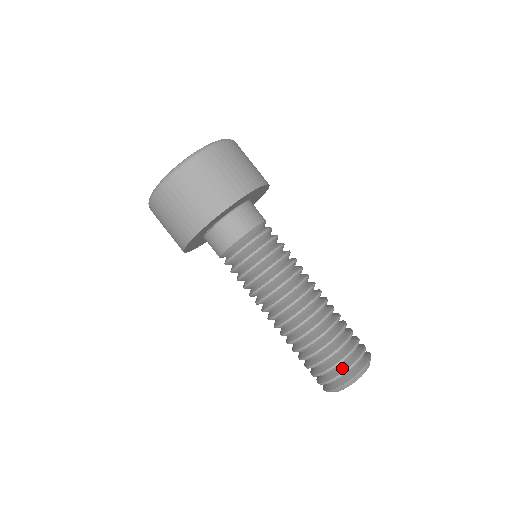
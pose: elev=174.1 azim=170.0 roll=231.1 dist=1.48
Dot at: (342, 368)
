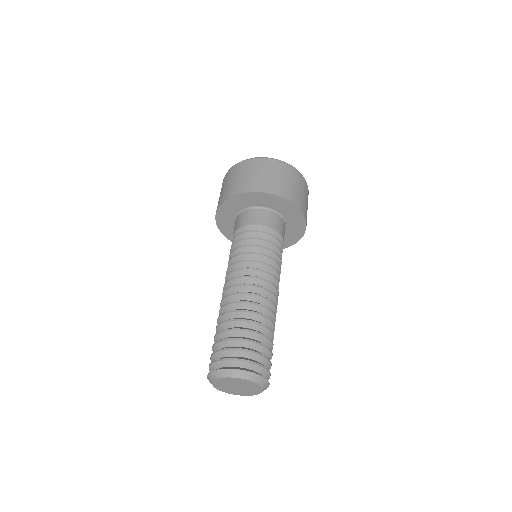
Dot at: (221, 358)
